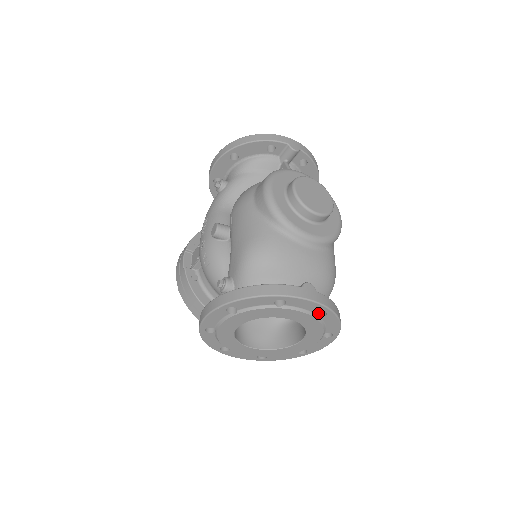
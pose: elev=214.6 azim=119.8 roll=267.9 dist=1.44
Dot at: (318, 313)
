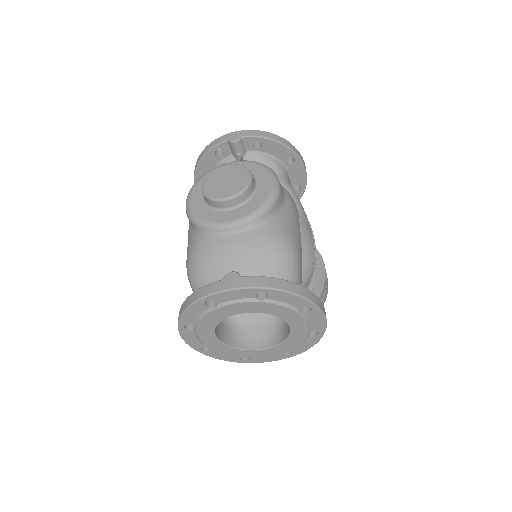
Dot at: (264, 295)
